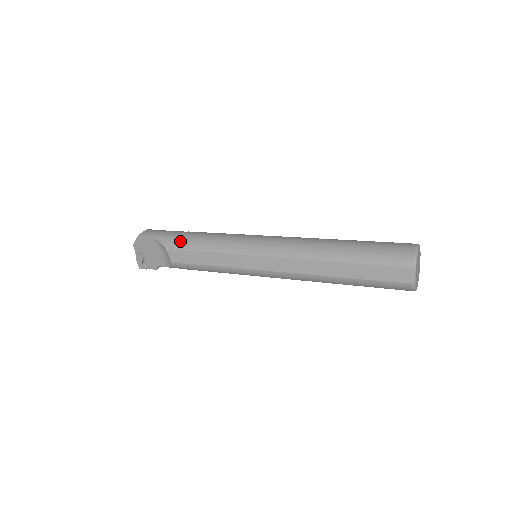
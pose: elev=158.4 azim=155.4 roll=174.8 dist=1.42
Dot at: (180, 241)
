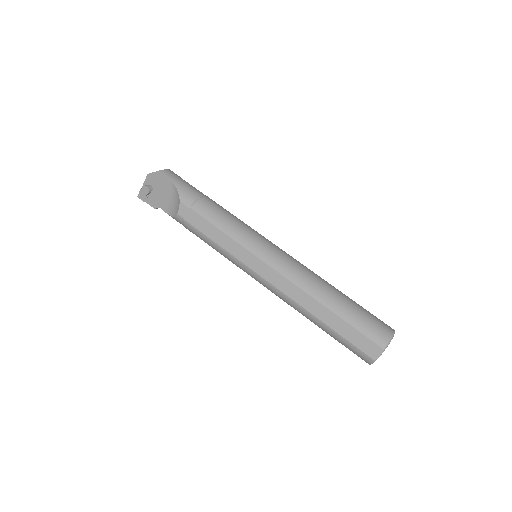
Dot at: (198, 202)
